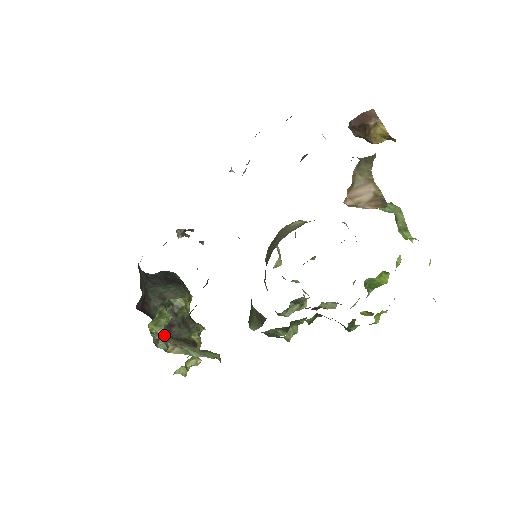
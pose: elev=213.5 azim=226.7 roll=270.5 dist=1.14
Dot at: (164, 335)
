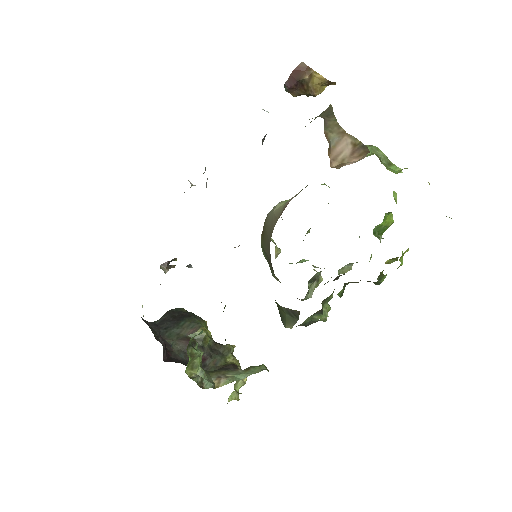
Dot at: (204, 374)
